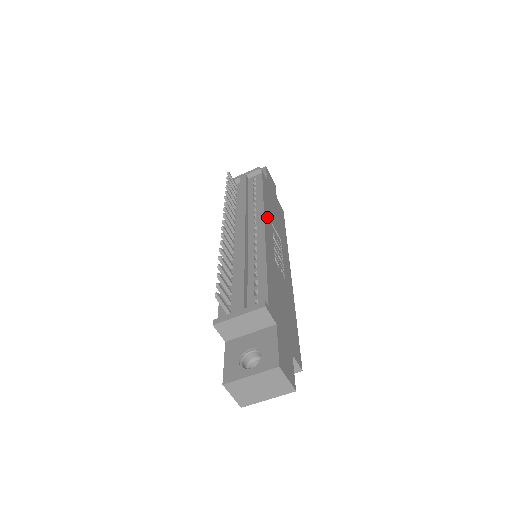
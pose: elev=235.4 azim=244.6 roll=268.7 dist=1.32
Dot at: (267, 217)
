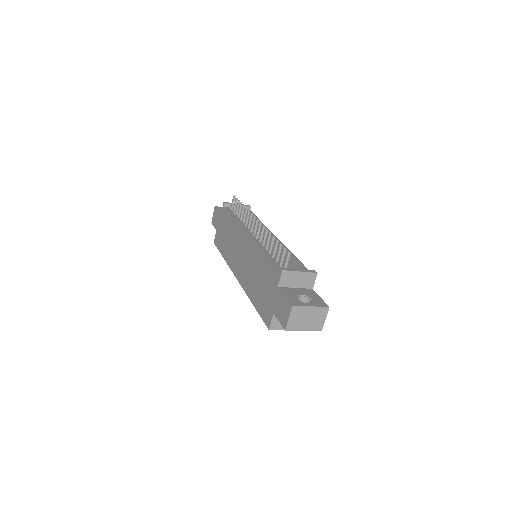
Dot at: occluded
